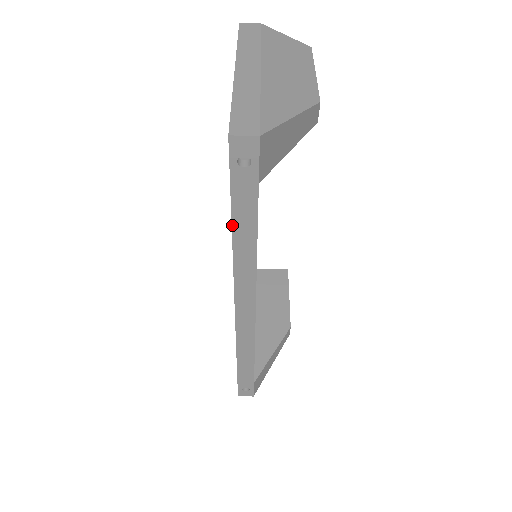
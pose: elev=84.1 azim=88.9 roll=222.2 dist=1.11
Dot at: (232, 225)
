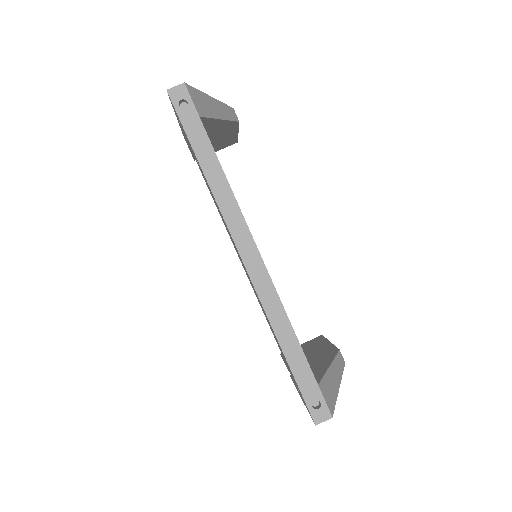
Dot at: (198, 161)
